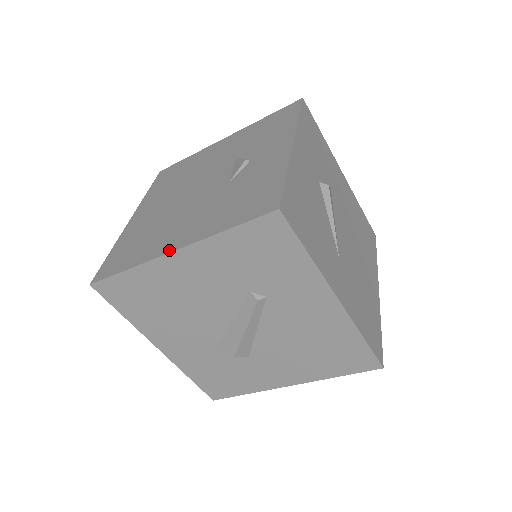
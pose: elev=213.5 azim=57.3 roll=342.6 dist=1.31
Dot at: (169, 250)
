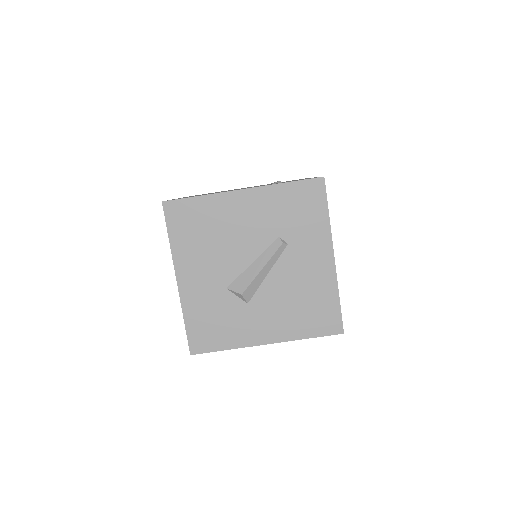
Dot at: (239, 189)
